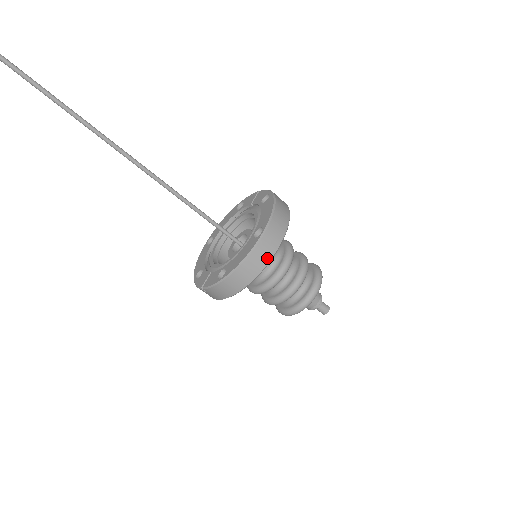
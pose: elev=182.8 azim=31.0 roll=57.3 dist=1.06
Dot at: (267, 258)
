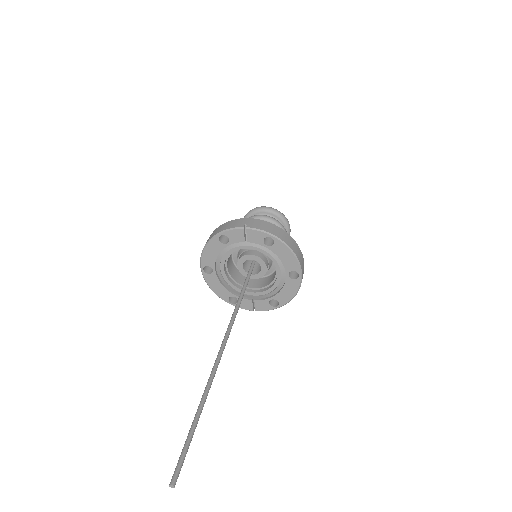
Dot at: occluded
